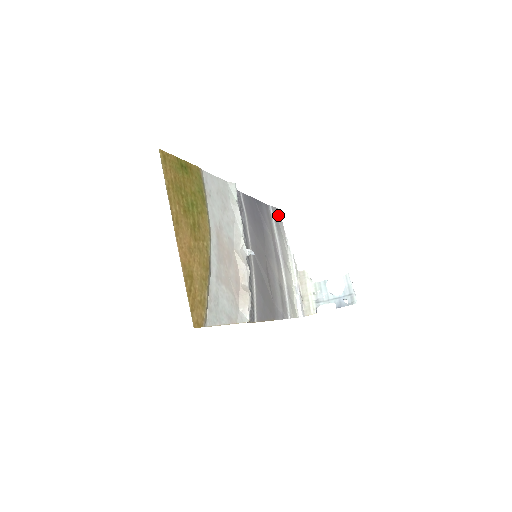
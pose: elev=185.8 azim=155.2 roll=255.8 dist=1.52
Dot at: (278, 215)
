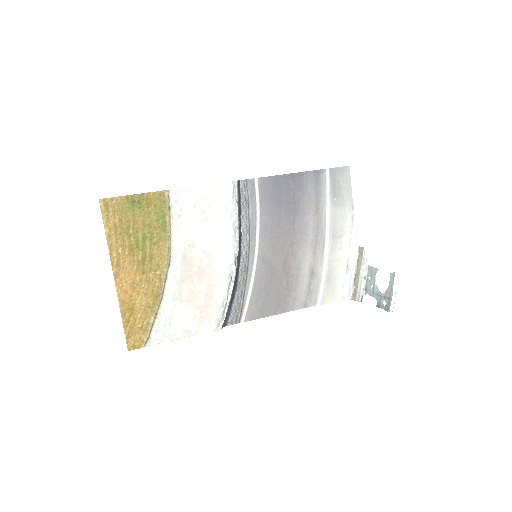
Dot at: (344, 176)
